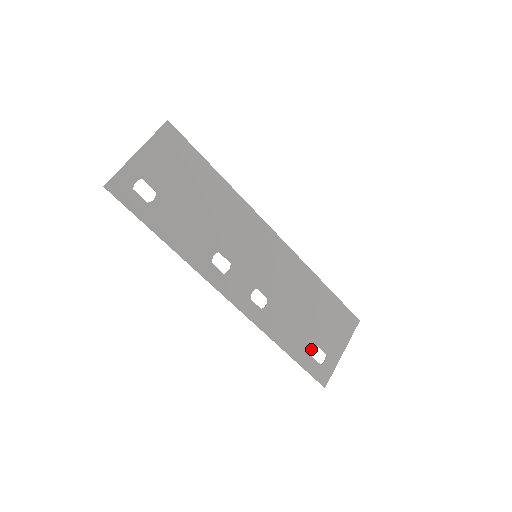
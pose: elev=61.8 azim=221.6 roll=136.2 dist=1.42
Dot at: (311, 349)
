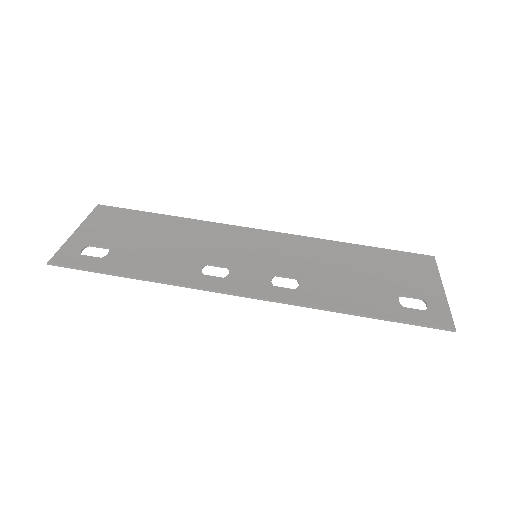
Dot at: (395, 301)
